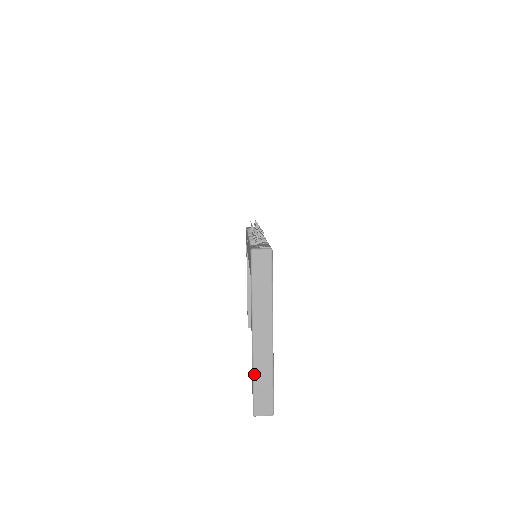
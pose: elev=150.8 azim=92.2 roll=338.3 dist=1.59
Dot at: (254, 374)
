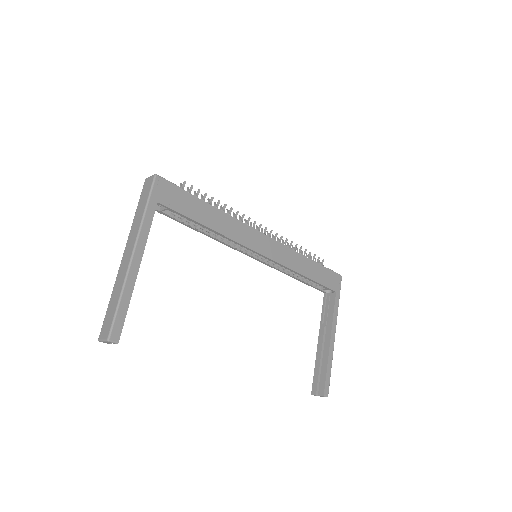
Dot at: (112, 293)
